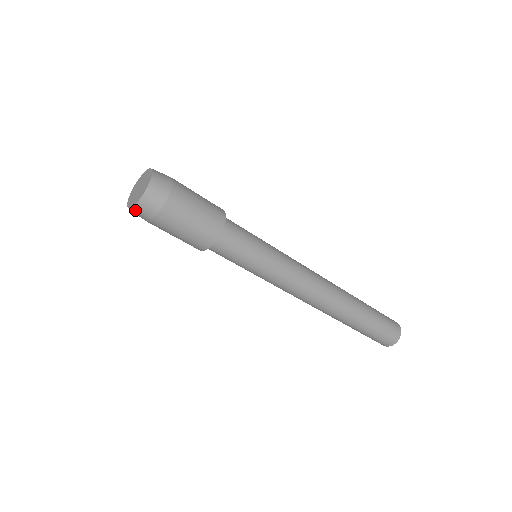
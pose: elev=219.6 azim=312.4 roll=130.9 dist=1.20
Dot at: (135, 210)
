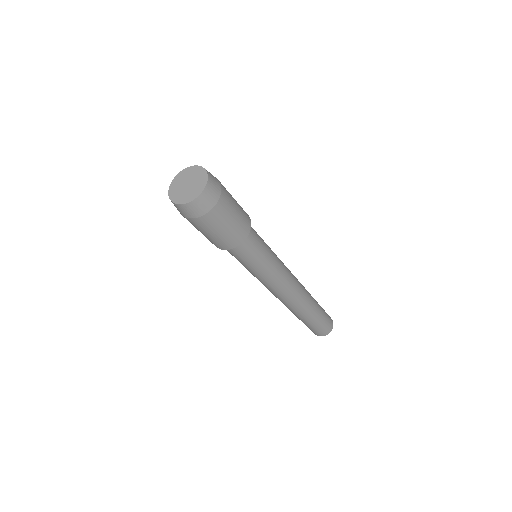
Dot at: (171, 200)
